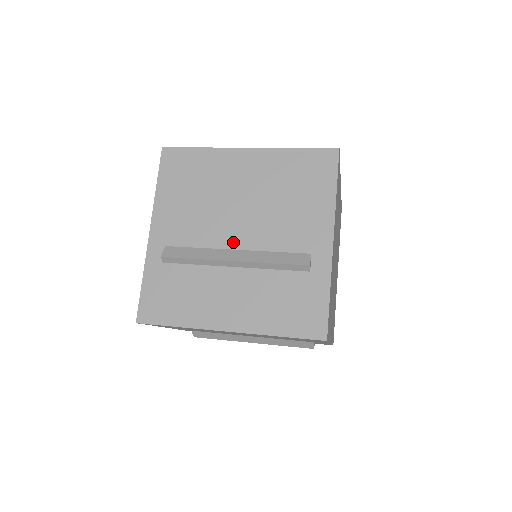
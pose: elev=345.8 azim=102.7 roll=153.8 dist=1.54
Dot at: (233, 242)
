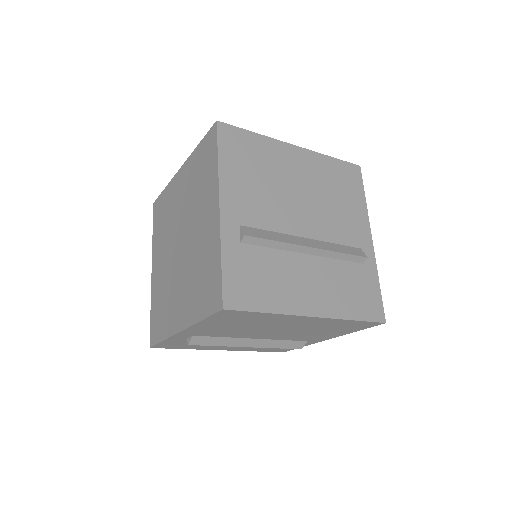
Dot at: (302, 230)
